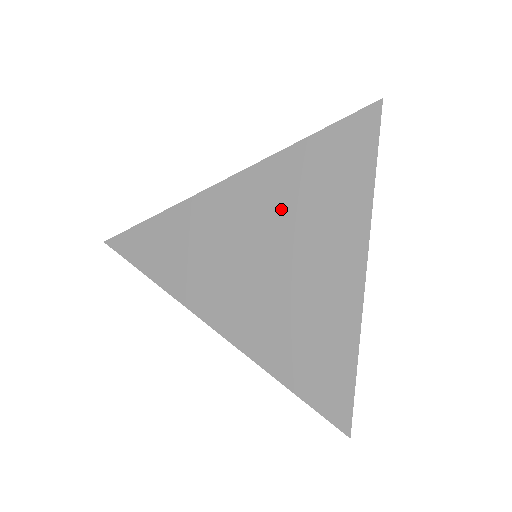
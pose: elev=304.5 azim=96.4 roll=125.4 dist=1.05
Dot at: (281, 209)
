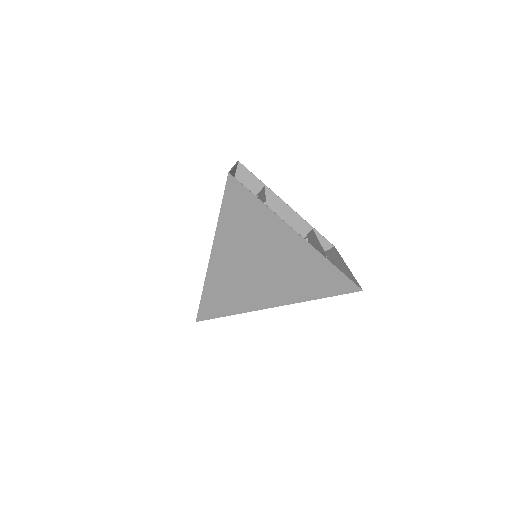
Dot at: (244, 244)
